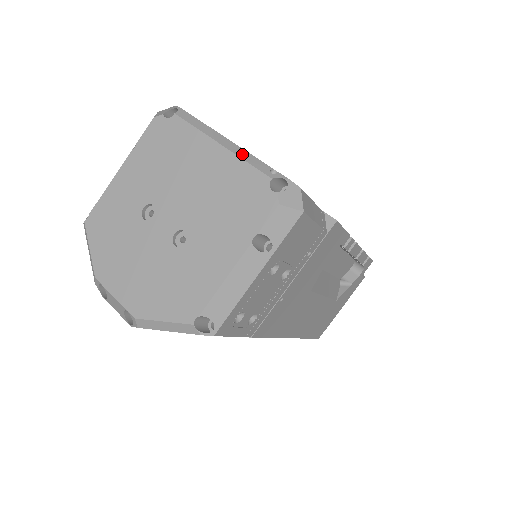
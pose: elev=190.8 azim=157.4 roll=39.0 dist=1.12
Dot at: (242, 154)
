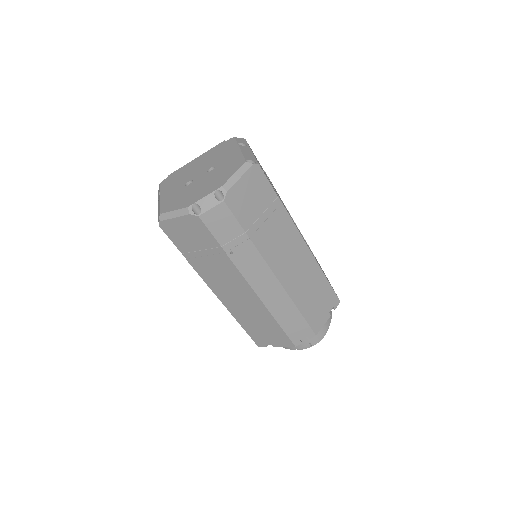
Dot at: occluded
